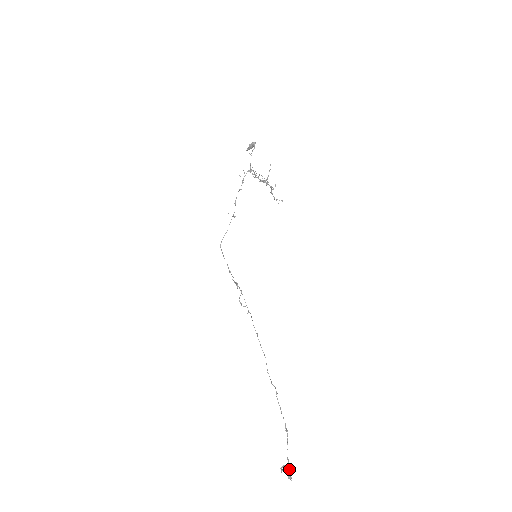
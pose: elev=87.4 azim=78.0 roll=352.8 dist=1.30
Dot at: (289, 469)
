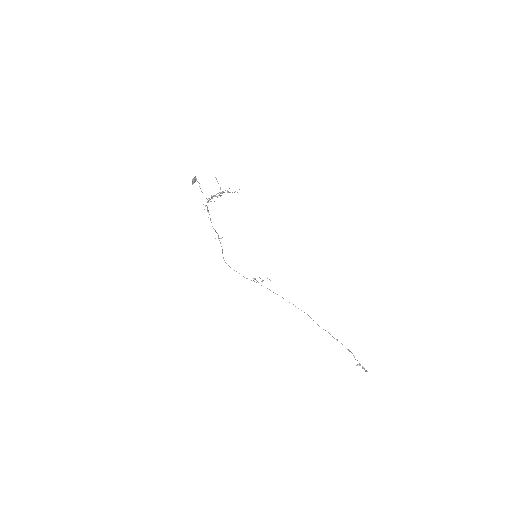
Dot at: occluded
